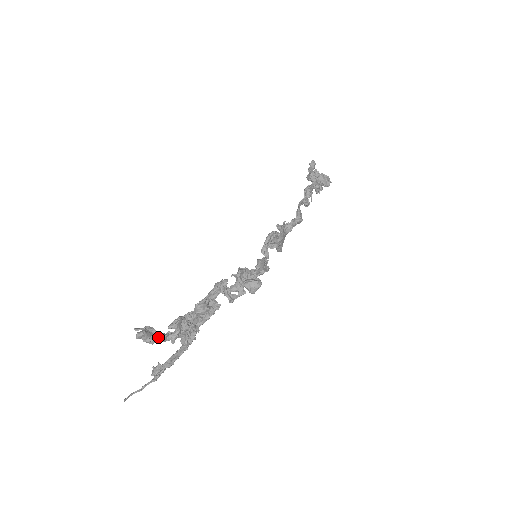
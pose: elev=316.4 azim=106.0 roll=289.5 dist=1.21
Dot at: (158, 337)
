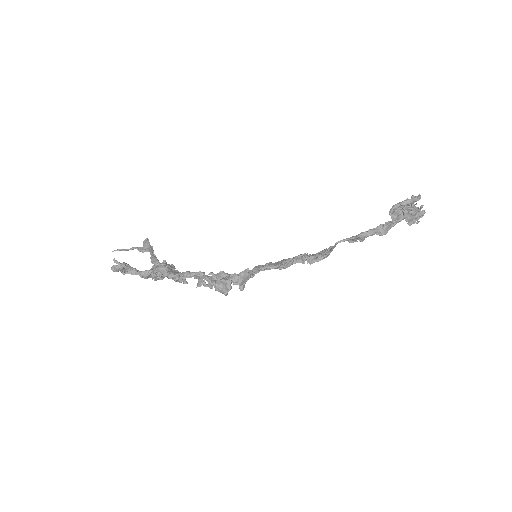
Dot at: (130, 272)
